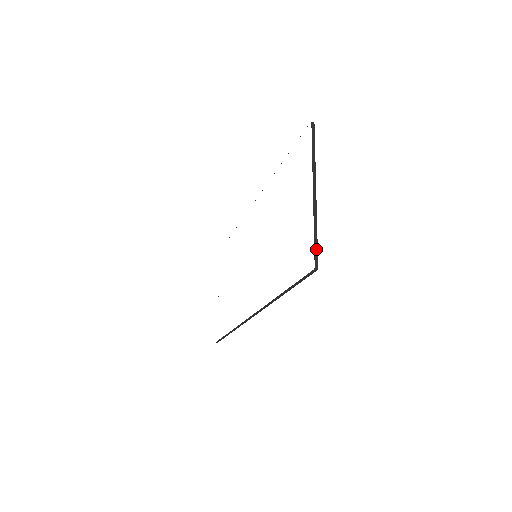
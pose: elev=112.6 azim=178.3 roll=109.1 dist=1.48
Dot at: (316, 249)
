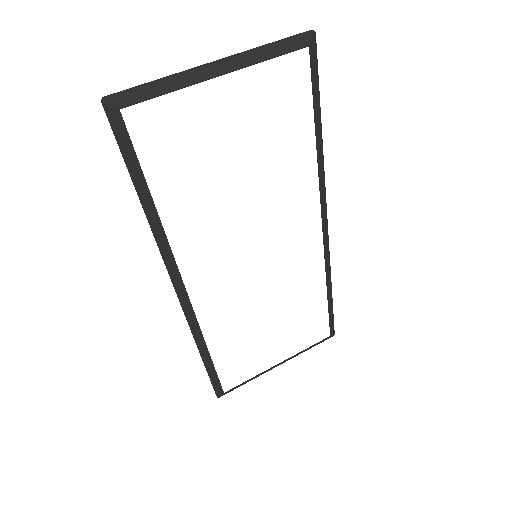
Dot at: (129, 89)
